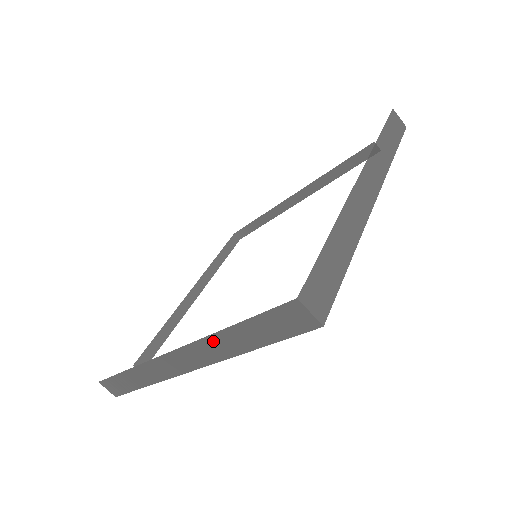
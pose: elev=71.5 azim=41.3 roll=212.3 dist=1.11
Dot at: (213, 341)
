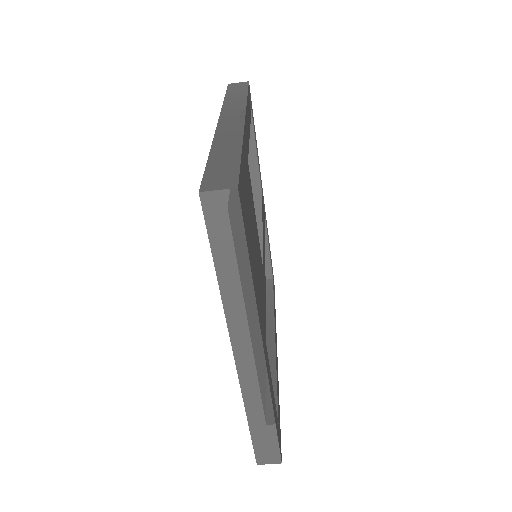
Dot at: occluded
